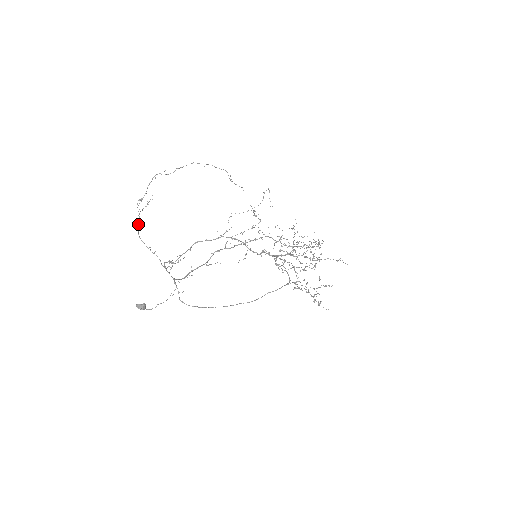
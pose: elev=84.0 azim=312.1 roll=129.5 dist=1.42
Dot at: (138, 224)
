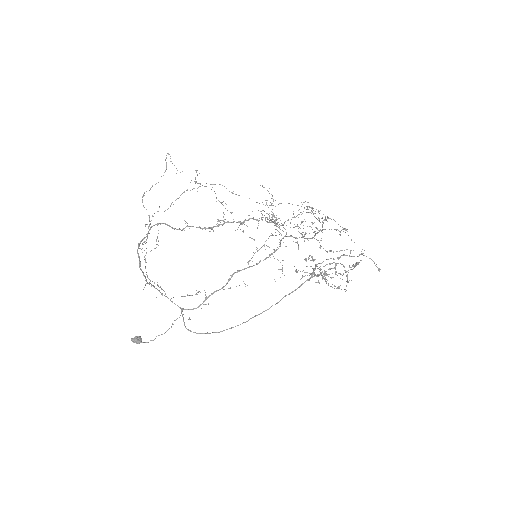
Dot at: occluded
